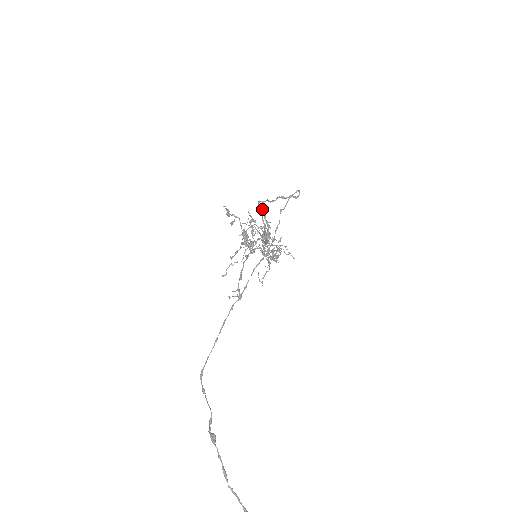
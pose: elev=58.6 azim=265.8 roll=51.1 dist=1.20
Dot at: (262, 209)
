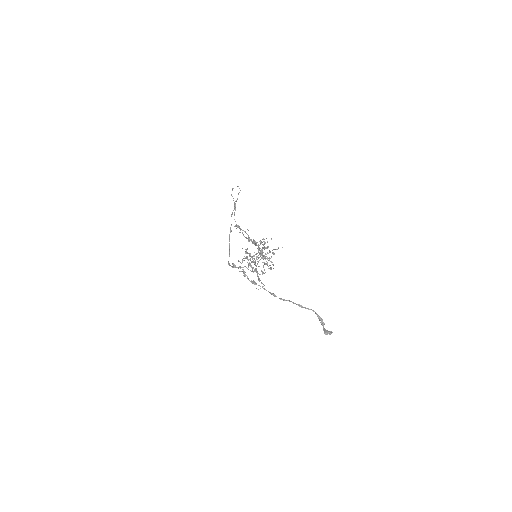
Dot at: (237, 225)
